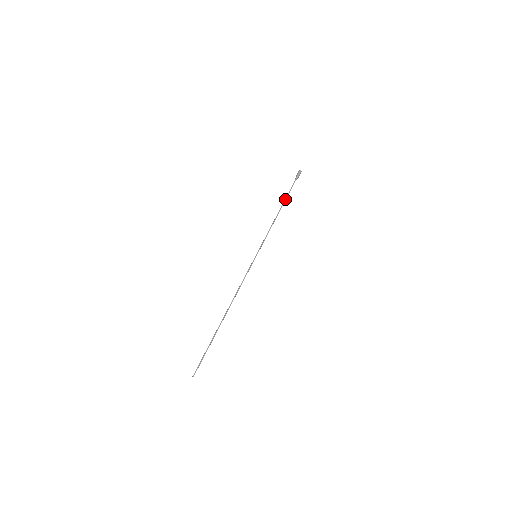
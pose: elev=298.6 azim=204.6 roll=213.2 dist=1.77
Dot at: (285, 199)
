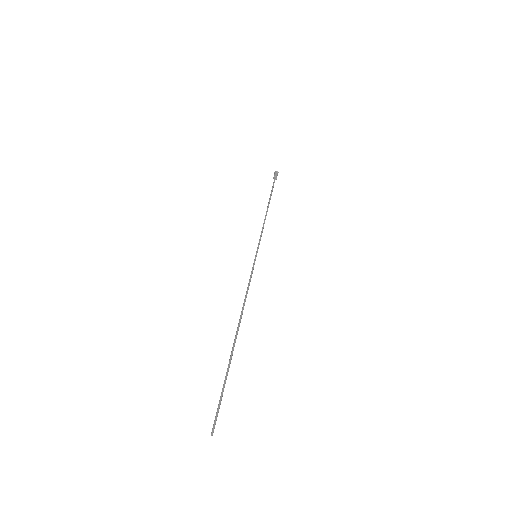
Dot at: (270, 197)
